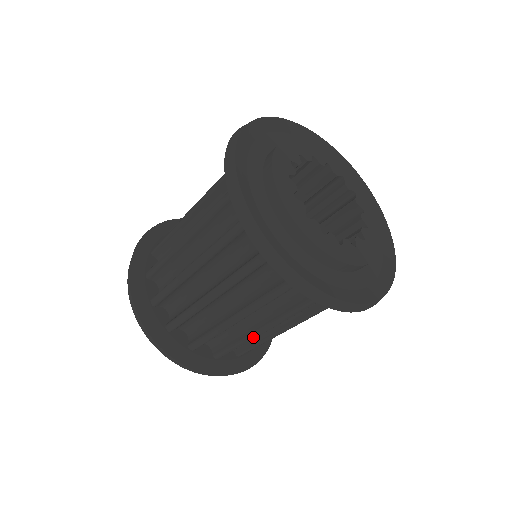
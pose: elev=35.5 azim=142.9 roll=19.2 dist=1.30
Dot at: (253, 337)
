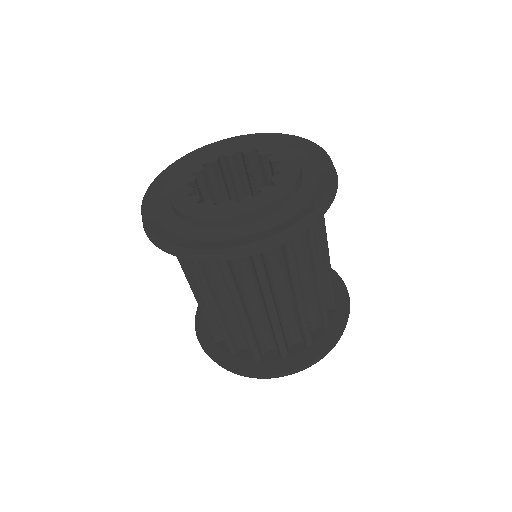
Dot at: (322, 289)
